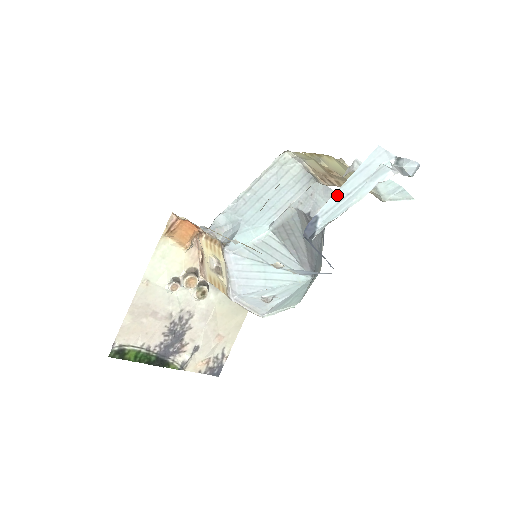
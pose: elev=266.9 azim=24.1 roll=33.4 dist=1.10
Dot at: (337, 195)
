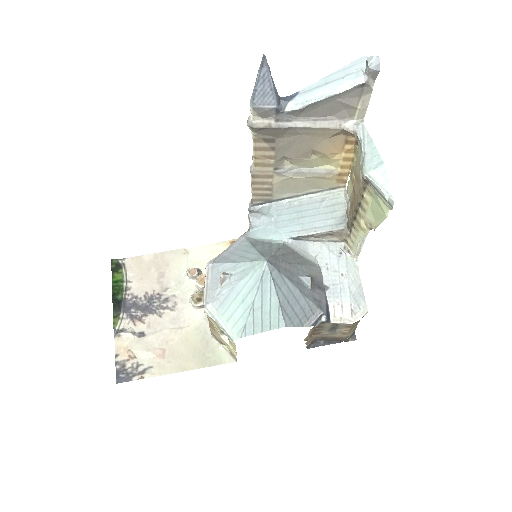
Dot at: (320, 82)
